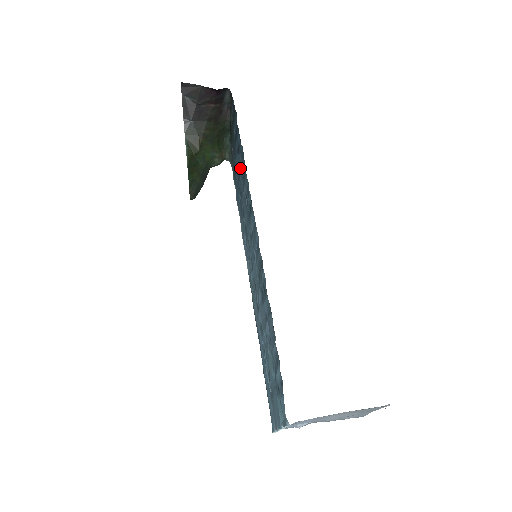
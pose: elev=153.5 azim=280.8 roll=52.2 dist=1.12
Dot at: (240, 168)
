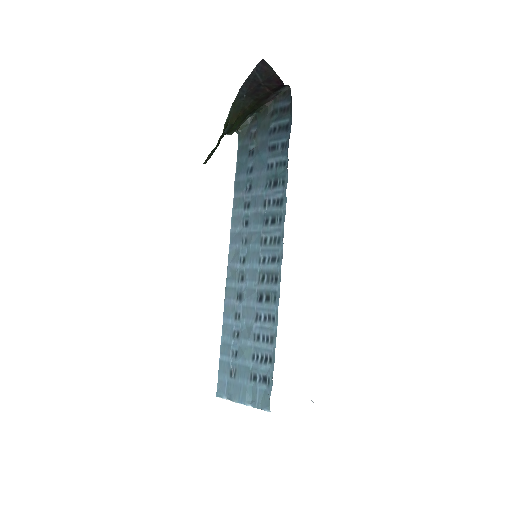
Dot at: (267, 167)
